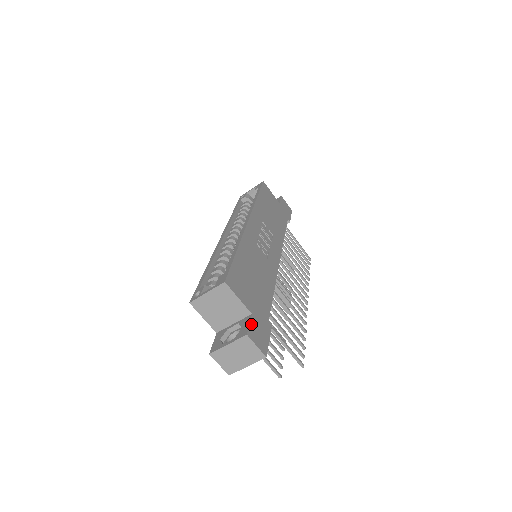
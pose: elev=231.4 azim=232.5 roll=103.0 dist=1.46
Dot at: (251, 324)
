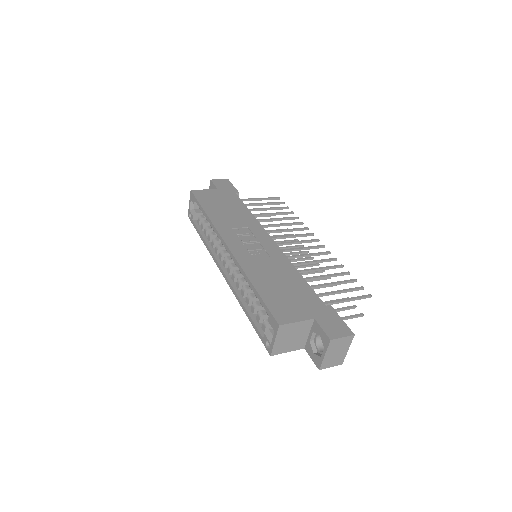
Dot at: (323, 327)
